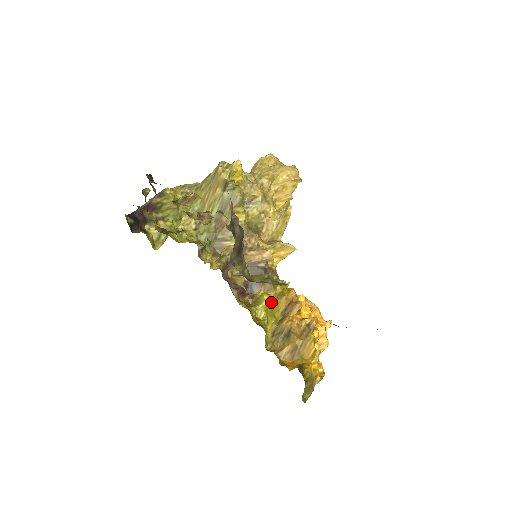
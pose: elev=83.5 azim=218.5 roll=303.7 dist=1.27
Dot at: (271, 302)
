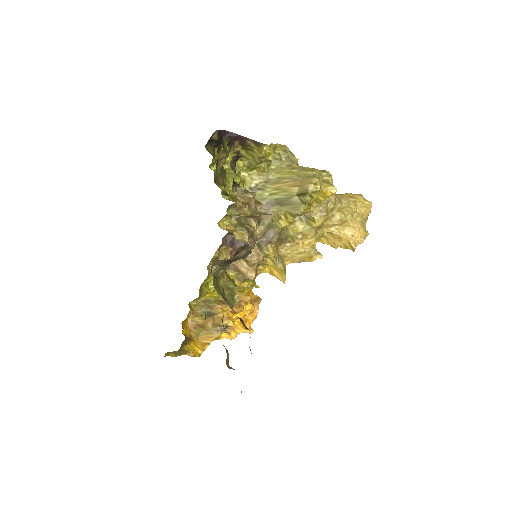
Dot at: occluded
